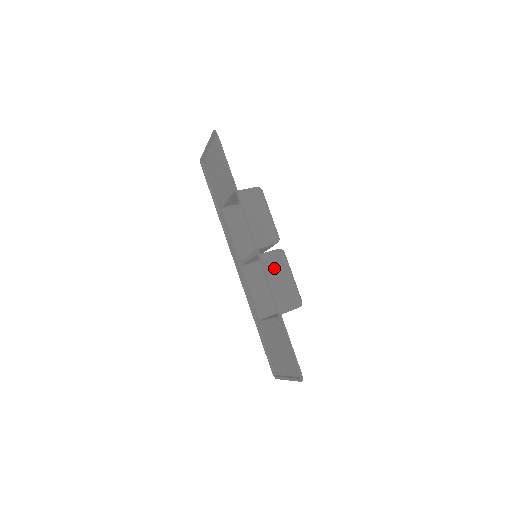
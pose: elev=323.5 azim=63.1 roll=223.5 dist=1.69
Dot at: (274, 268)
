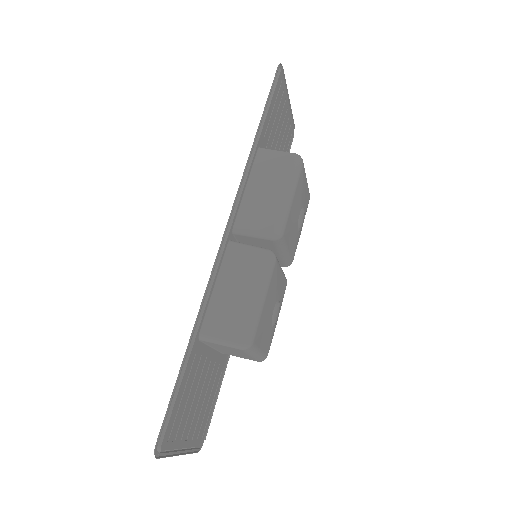
Dot at: (239, 269)
